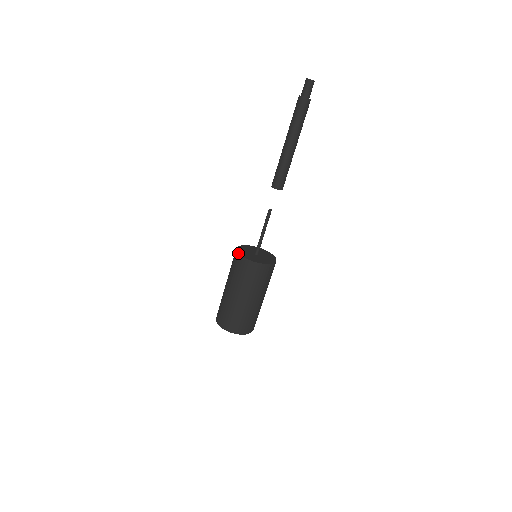
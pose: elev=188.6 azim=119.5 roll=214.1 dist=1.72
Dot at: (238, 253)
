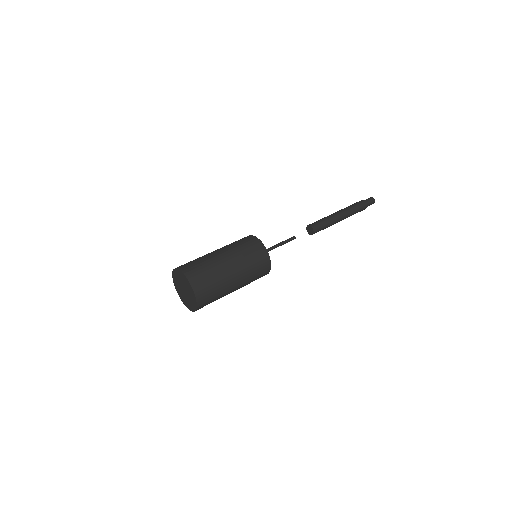
Dot at: occluded
